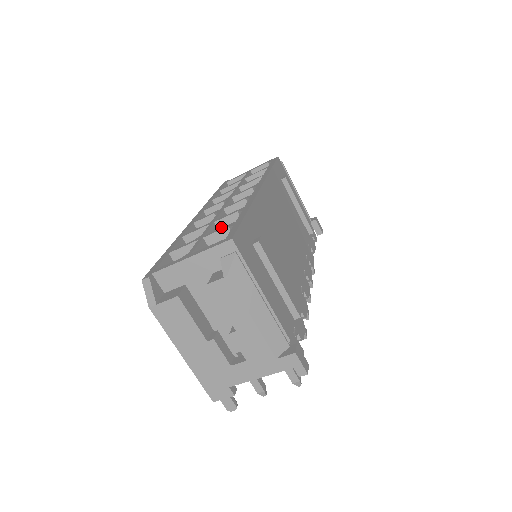
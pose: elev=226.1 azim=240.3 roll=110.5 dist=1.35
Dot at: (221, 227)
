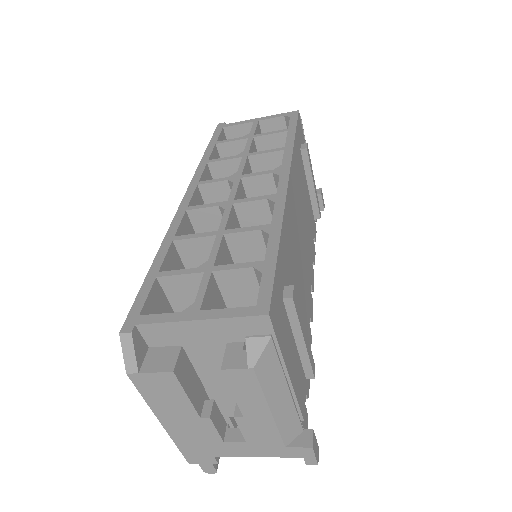
Dot at: (232, 242)
